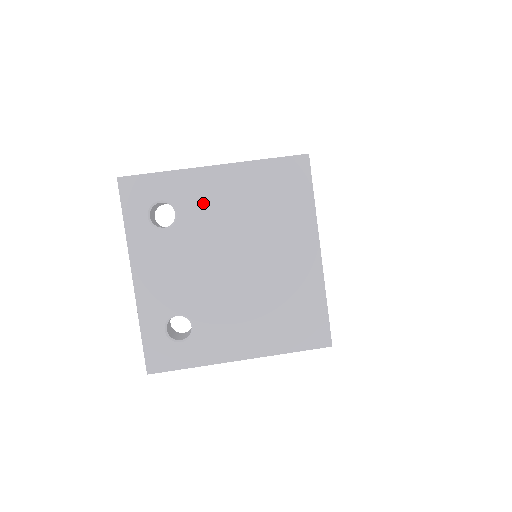
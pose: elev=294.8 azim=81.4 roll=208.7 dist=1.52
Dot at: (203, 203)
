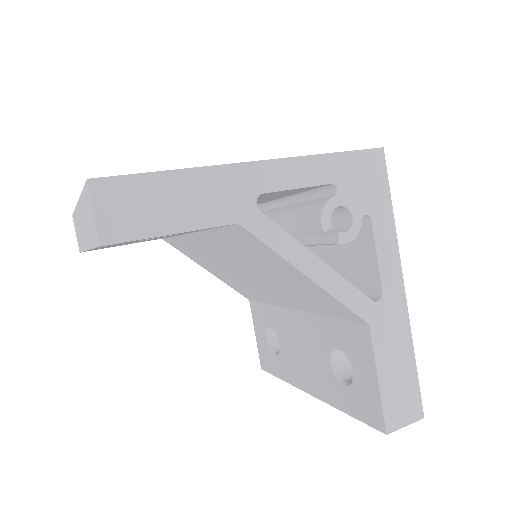
Dot at: occluded
